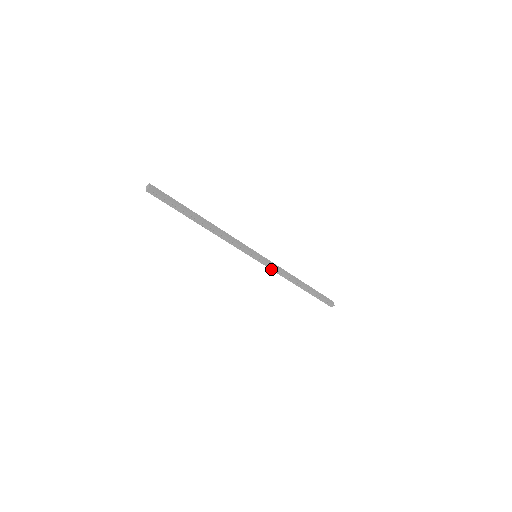
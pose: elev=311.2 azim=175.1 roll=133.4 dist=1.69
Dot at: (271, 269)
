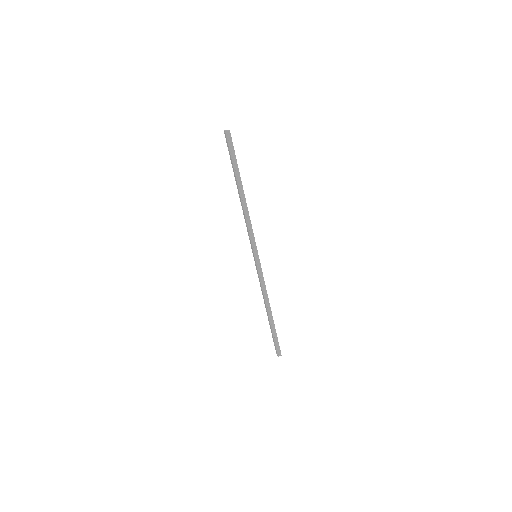
Dot at: (260, 277)
